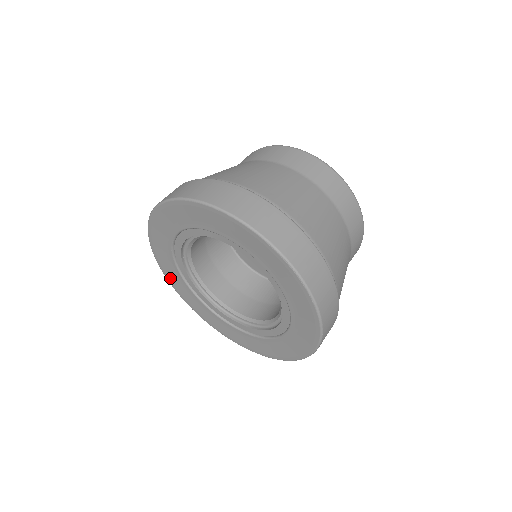
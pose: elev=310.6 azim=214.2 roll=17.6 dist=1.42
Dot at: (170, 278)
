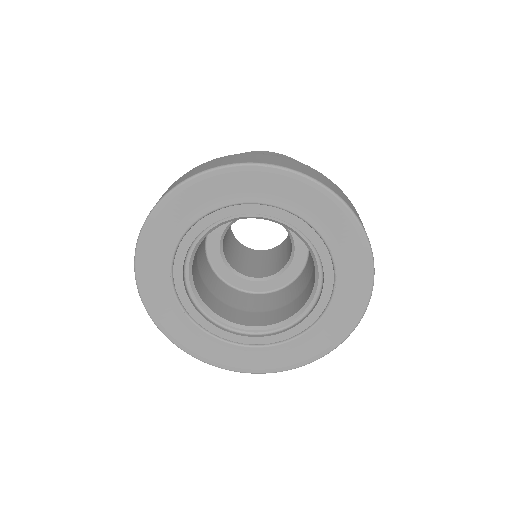
Dot at: (191, 348)
